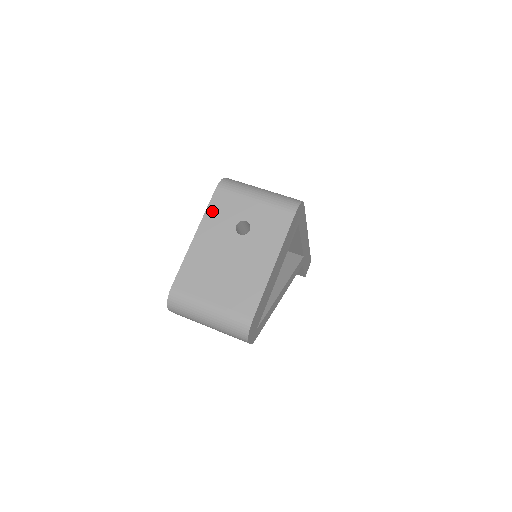
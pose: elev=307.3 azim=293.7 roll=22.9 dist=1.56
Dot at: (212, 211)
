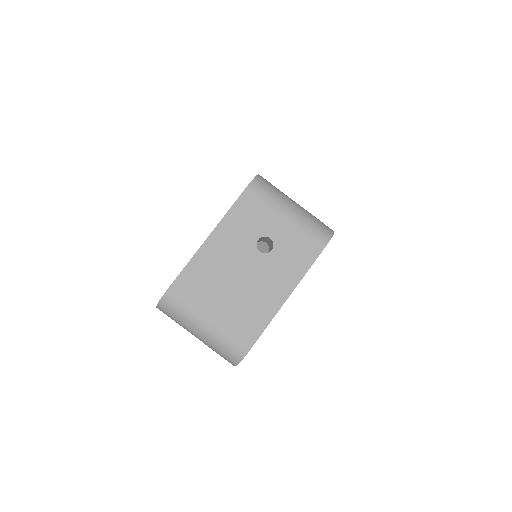
Dot at: (235, 214)
